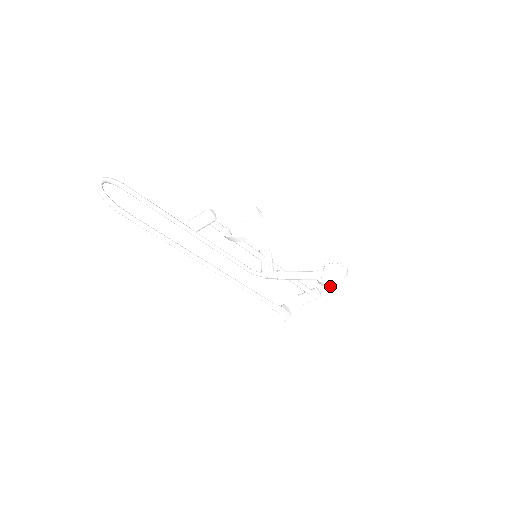
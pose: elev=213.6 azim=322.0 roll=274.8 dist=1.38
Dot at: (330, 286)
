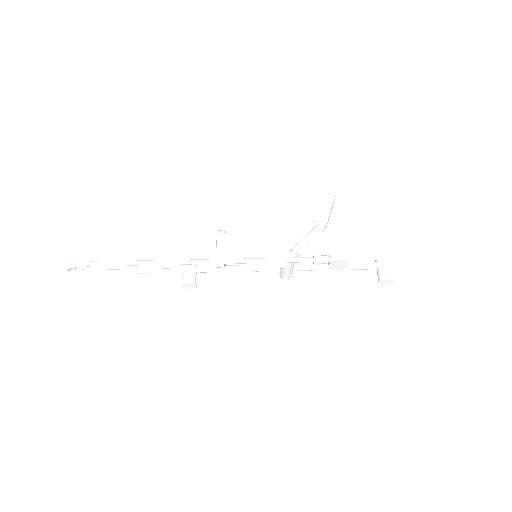
Dot at: (329, 206)
